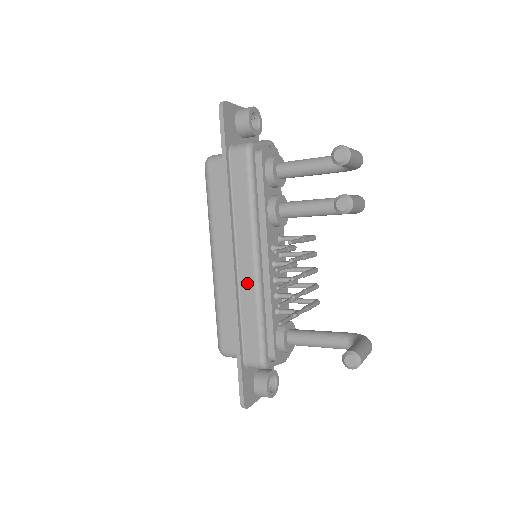
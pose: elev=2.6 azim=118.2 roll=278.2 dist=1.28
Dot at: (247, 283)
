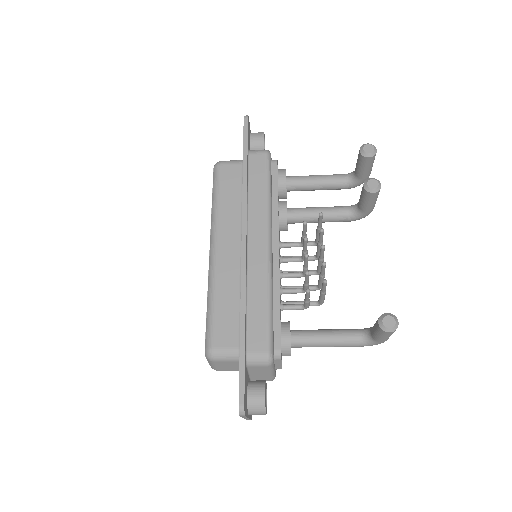
Dot at: (258, 267)
